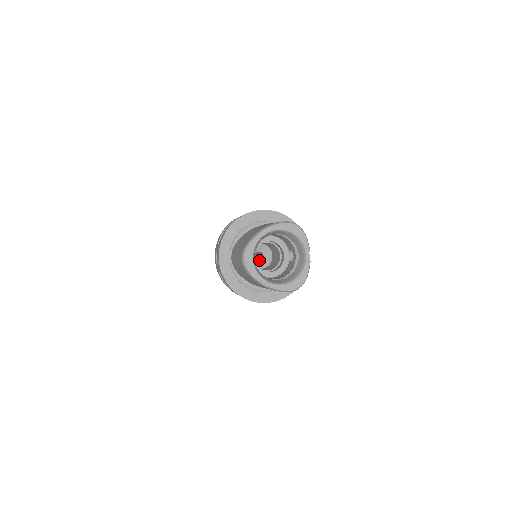
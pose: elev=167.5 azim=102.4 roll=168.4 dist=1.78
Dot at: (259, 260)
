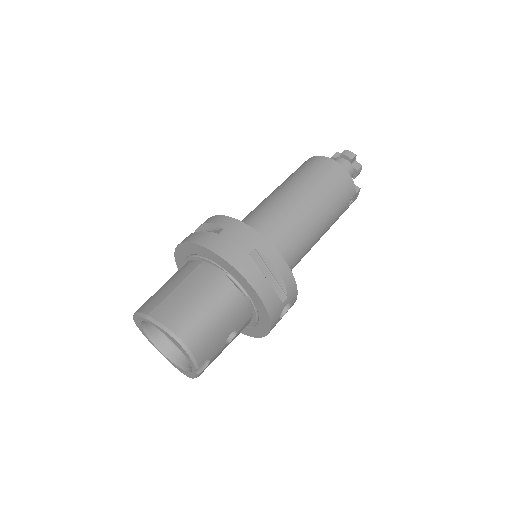
Dot at: occluded
